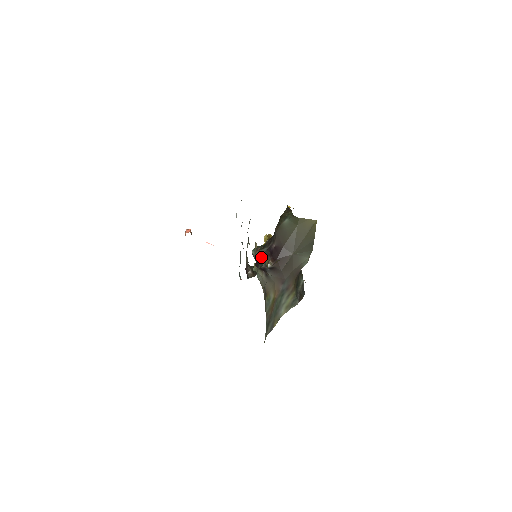
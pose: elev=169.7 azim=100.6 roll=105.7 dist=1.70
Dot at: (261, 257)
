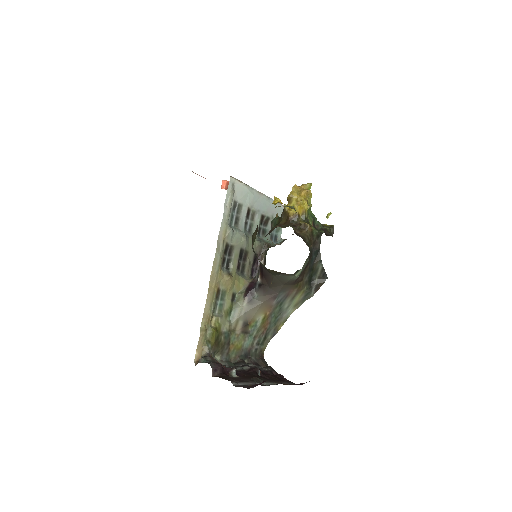
Dot at: occluded
